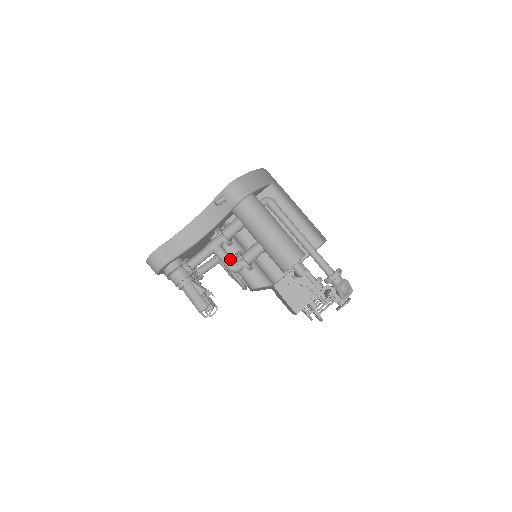
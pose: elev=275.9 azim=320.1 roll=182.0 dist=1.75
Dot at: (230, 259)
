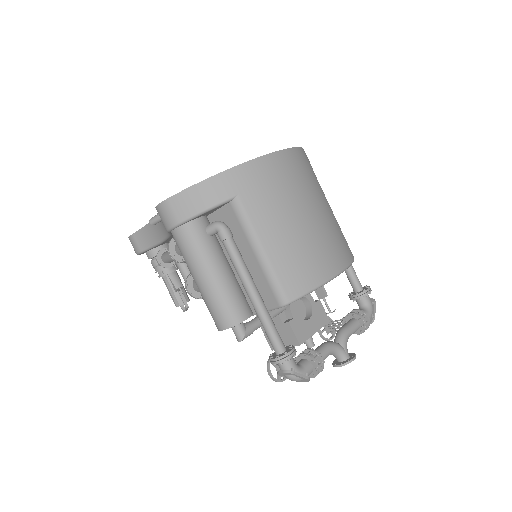
Dot at: occluded
